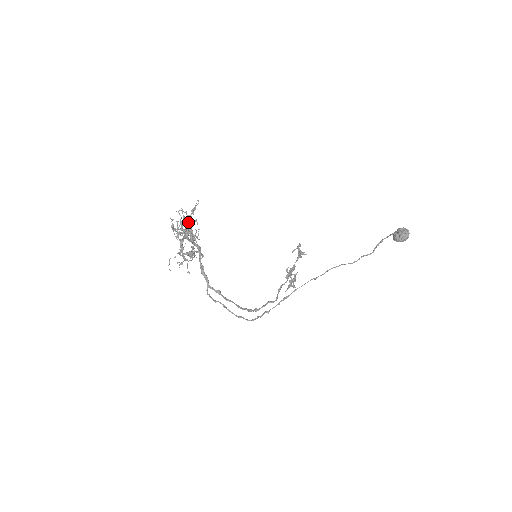
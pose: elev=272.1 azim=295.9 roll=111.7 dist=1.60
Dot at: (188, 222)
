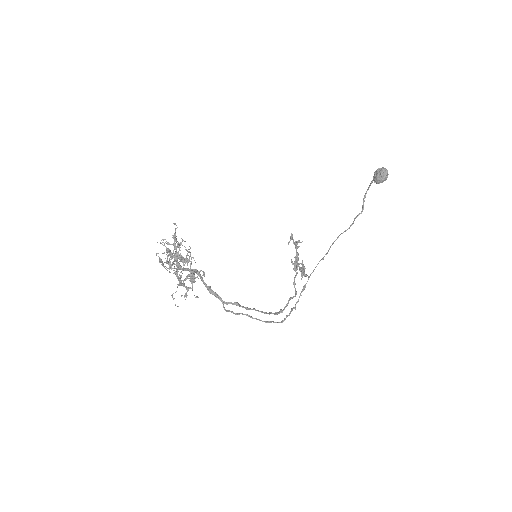
Dot at: (174, 247)
